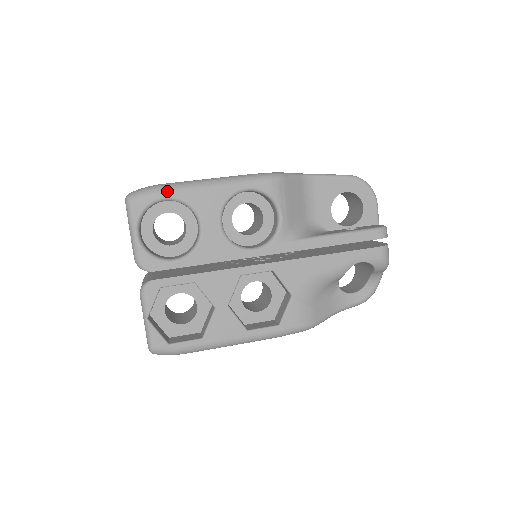
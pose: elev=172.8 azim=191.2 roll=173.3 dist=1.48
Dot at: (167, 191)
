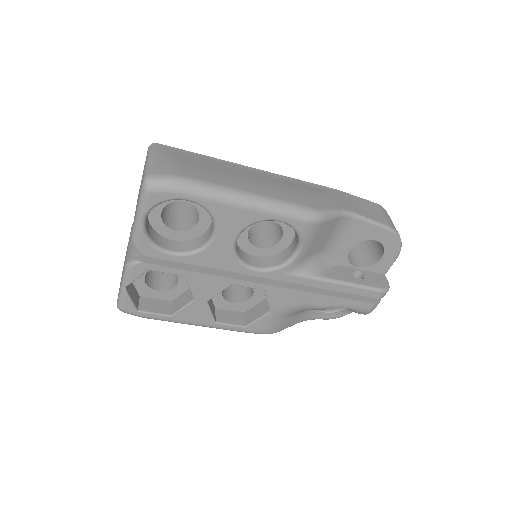
Dot at: (194, 194)
